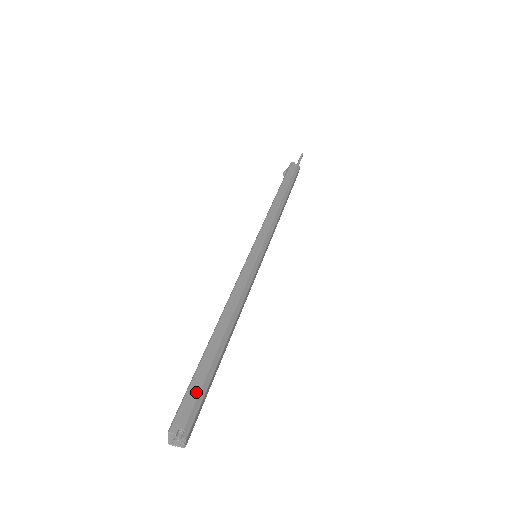
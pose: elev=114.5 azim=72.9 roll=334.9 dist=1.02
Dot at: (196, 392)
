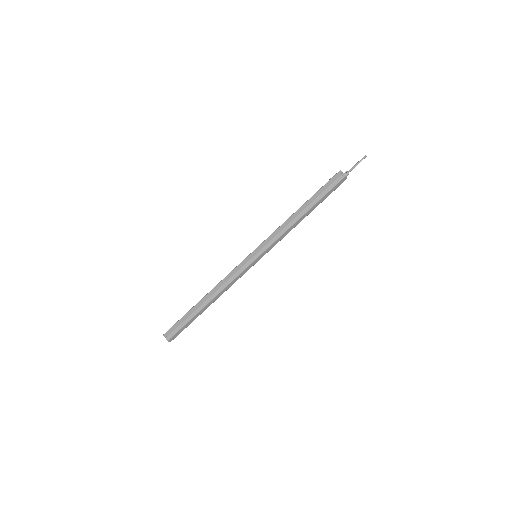
Dot at: (179, 324)
